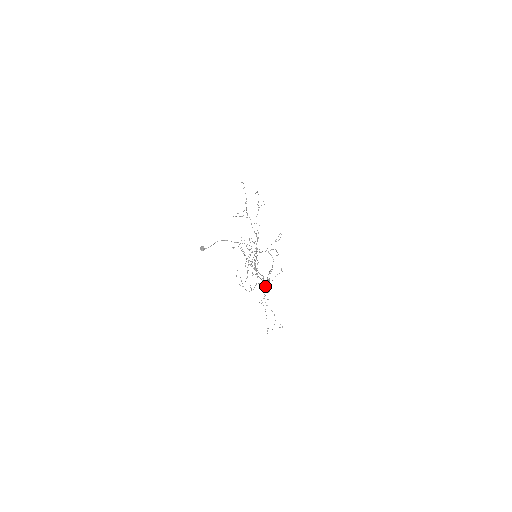
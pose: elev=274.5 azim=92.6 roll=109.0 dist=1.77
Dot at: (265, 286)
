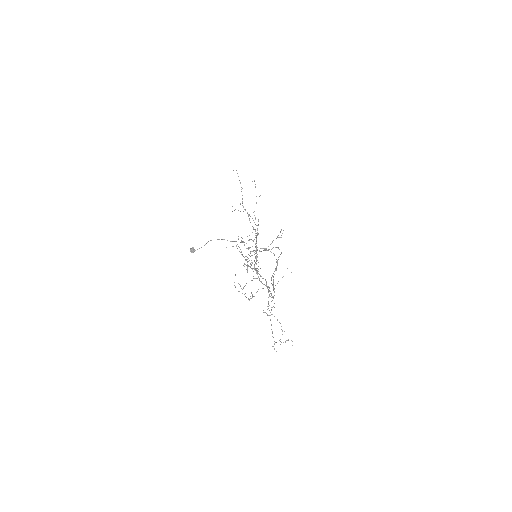
Dot at: (268, 292)
